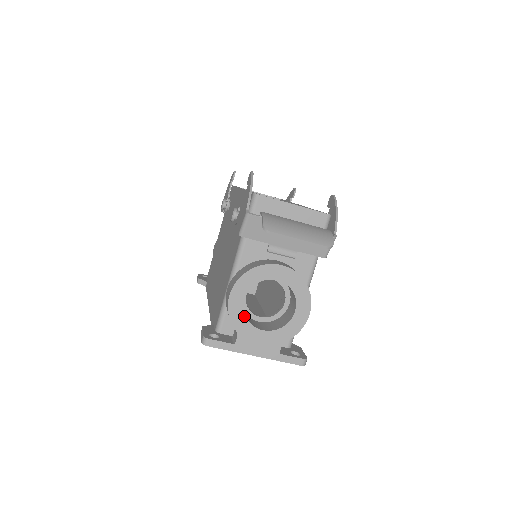
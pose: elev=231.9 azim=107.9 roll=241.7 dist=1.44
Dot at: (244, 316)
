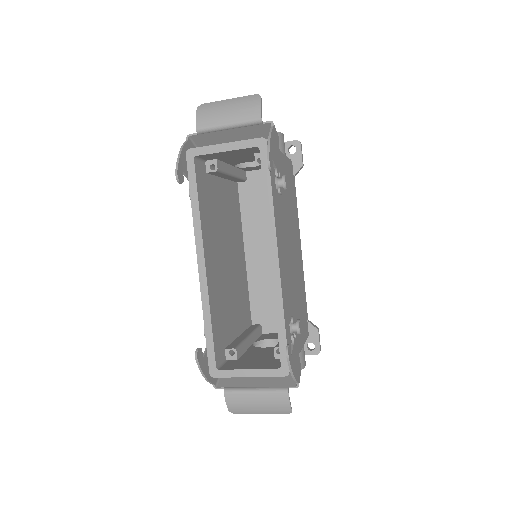
Dot at: occluded
